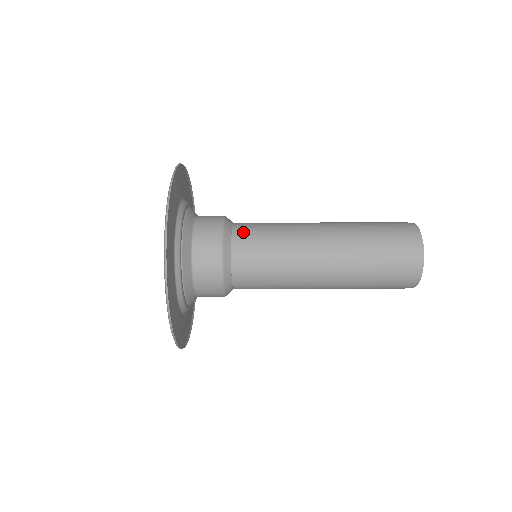
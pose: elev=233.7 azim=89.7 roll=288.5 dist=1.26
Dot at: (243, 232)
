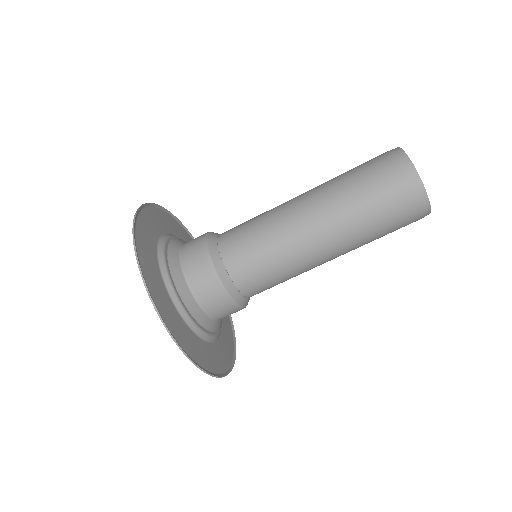
Dot at: occluded
